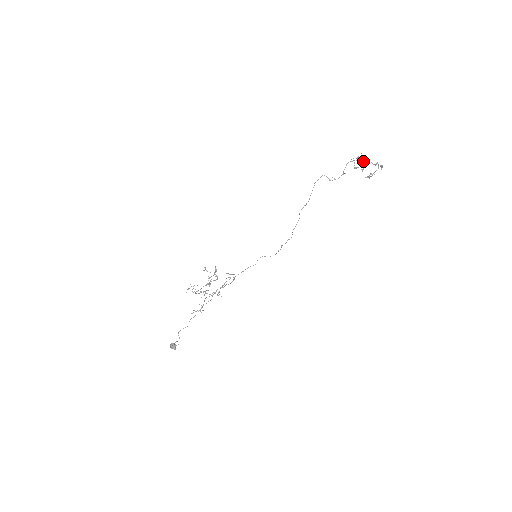
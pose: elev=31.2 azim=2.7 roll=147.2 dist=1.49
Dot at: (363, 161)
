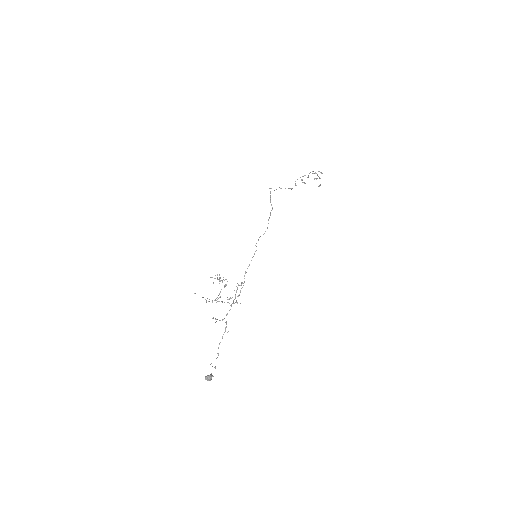
Dot at: (305, 175)
